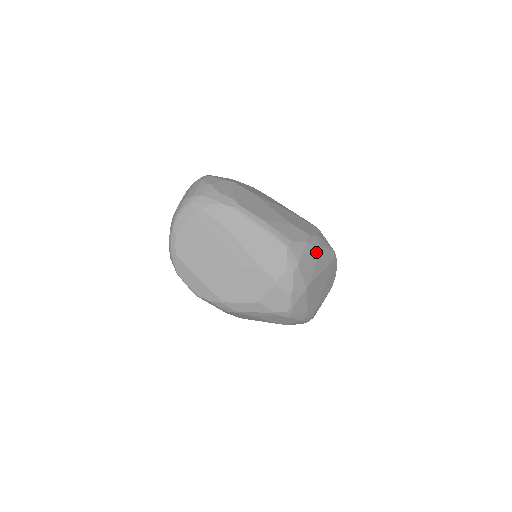
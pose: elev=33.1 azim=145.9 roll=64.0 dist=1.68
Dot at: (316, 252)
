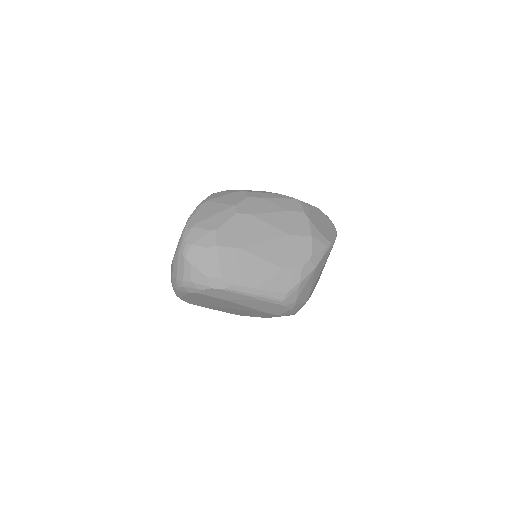
Dot at: (311, 276)
